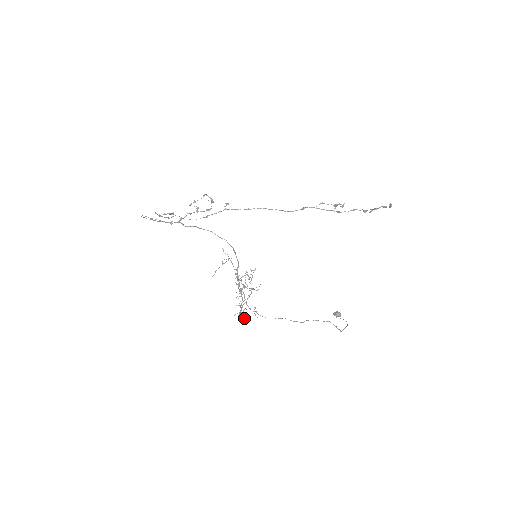
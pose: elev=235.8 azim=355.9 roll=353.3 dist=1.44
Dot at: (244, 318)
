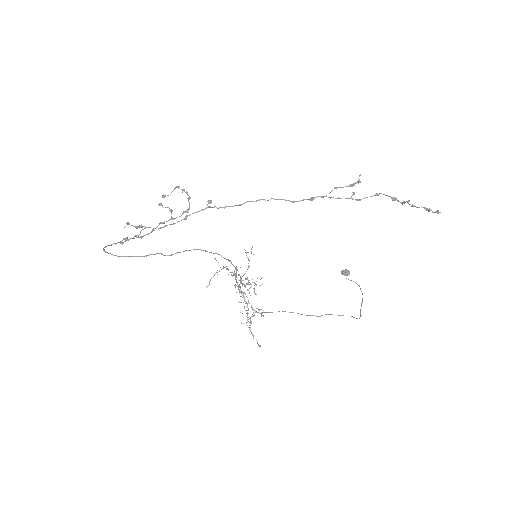
Dot at: occluded
